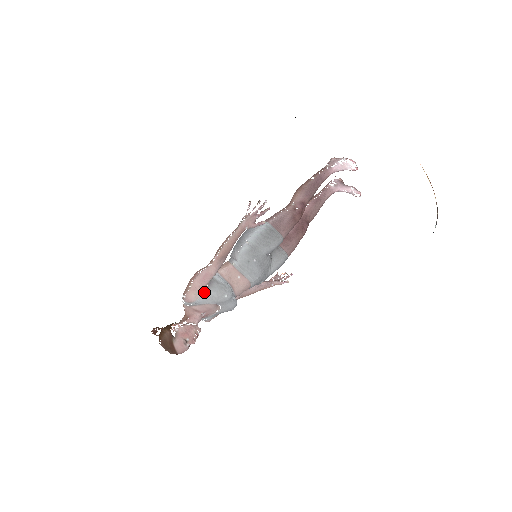
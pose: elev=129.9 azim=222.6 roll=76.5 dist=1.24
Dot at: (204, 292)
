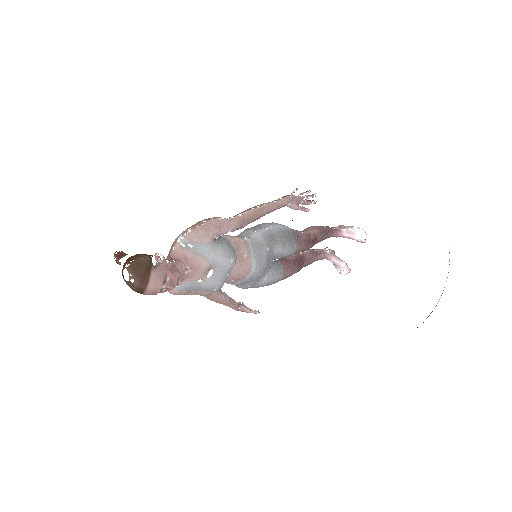
Dot at: (211, 241)
